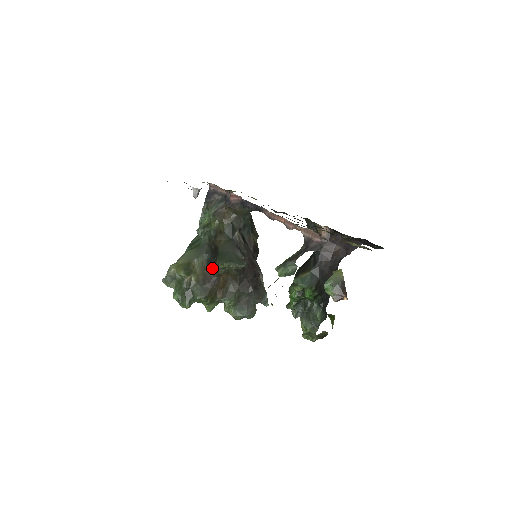
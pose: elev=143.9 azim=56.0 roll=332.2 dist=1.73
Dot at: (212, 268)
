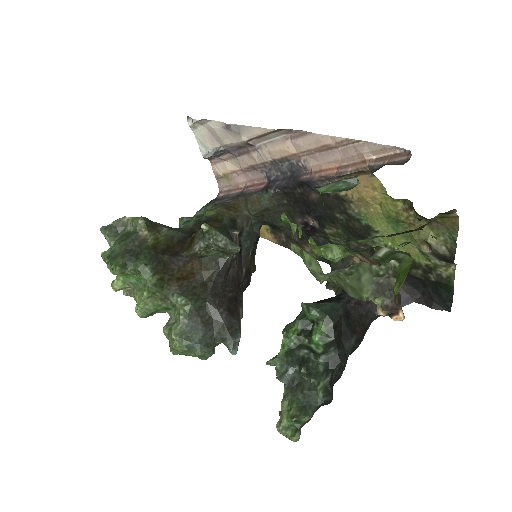
Dot at: (184, 244)
